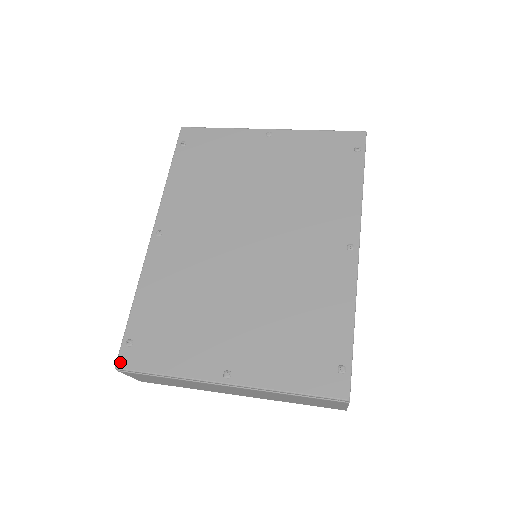
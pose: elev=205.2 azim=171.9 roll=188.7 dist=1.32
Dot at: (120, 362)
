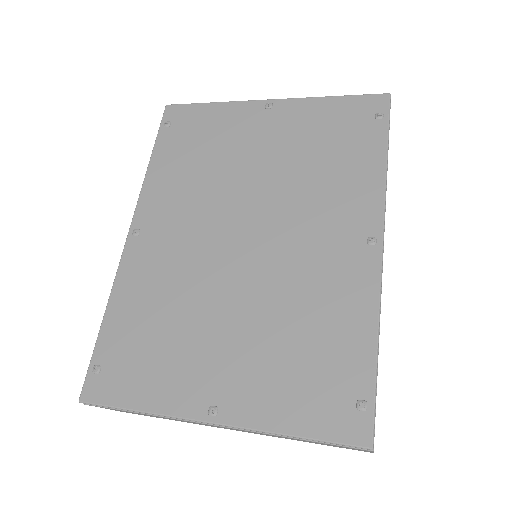
Dot at: (85, 394)
